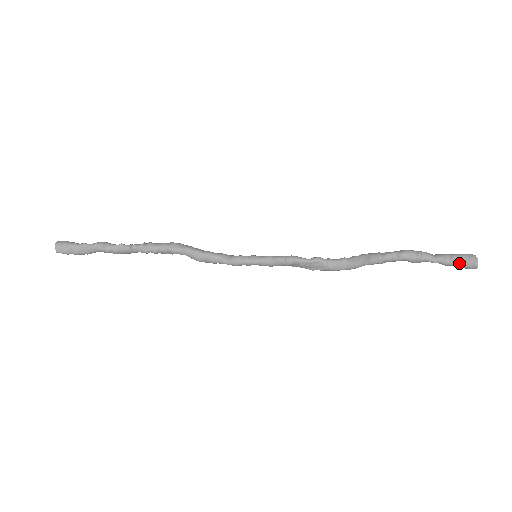
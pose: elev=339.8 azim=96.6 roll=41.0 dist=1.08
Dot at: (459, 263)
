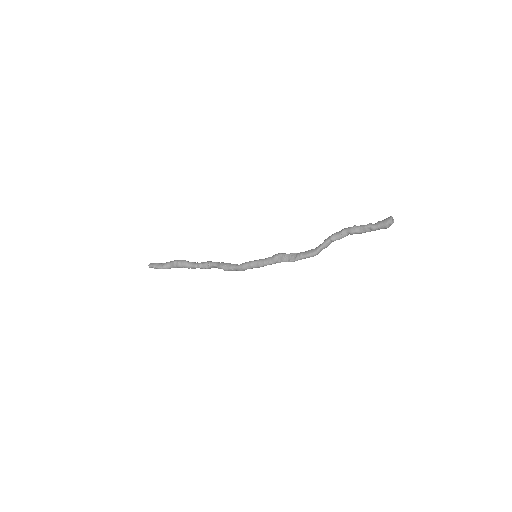
Dot at: (381, 222)
